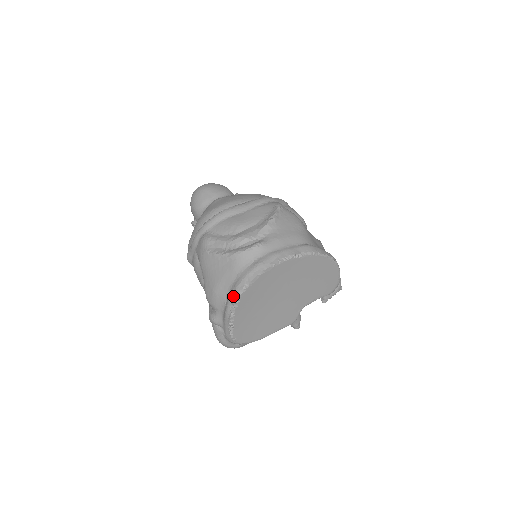
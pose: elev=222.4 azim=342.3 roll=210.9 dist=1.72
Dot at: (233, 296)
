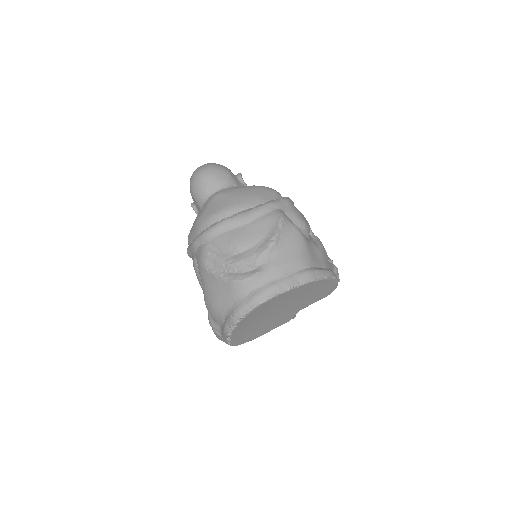
Dot at: (231, 321)
